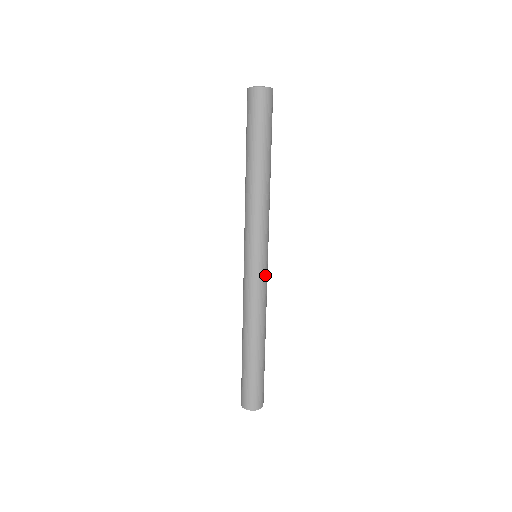
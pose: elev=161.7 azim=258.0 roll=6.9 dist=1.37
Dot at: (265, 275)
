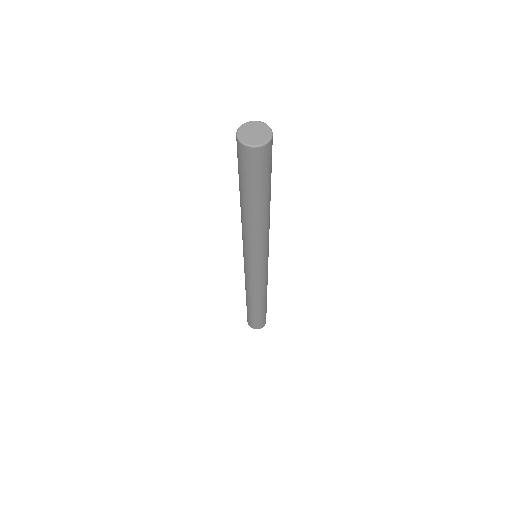
Dot at: (260, 275)
